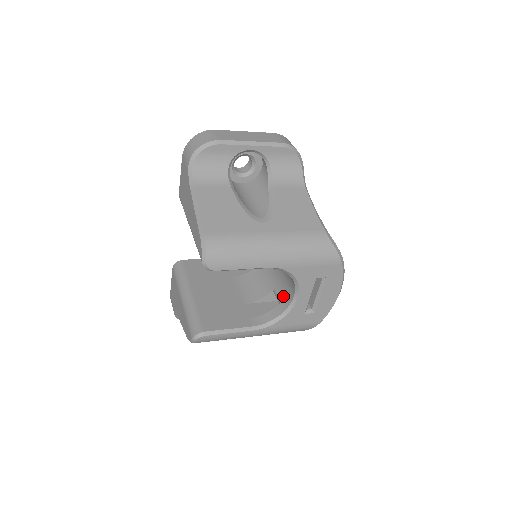
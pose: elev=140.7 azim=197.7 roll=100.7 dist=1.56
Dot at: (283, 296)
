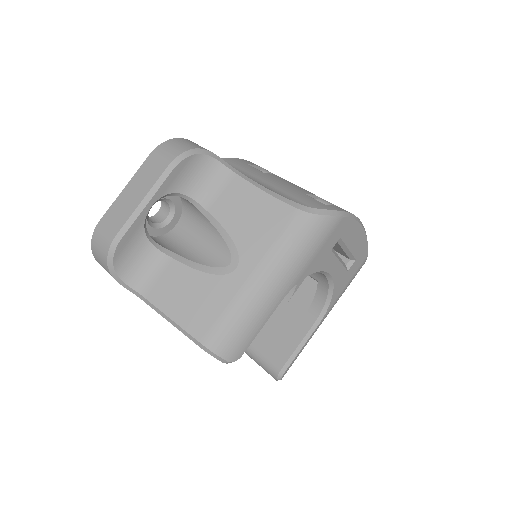
Dot at: (314, 275)
